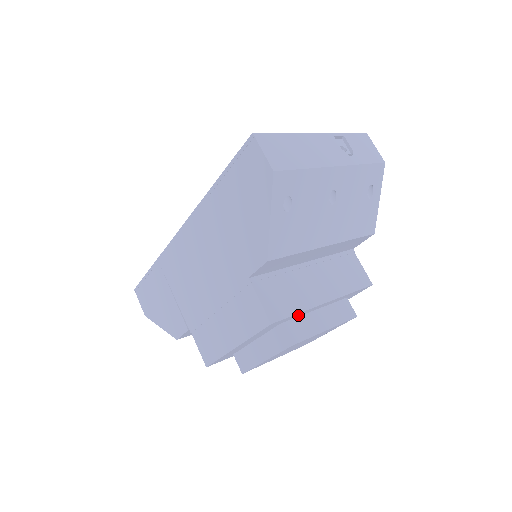
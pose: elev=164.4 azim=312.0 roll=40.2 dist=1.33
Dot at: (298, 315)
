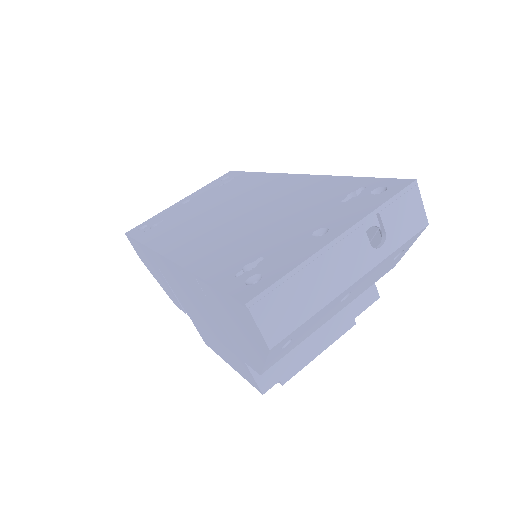
Dot at: occluded
